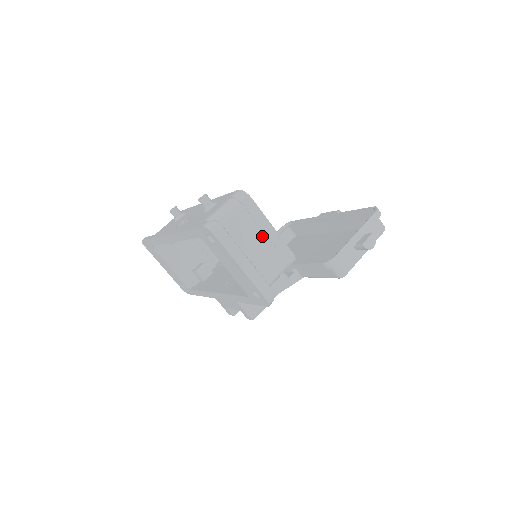
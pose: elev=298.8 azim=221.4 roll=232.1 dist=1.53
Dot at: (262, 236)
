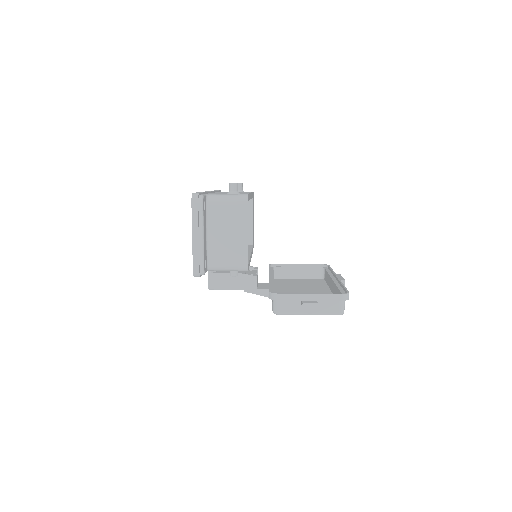
Dot at: (235, 234)
